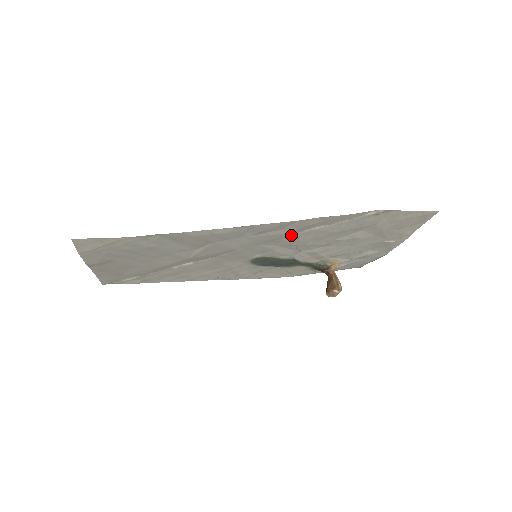
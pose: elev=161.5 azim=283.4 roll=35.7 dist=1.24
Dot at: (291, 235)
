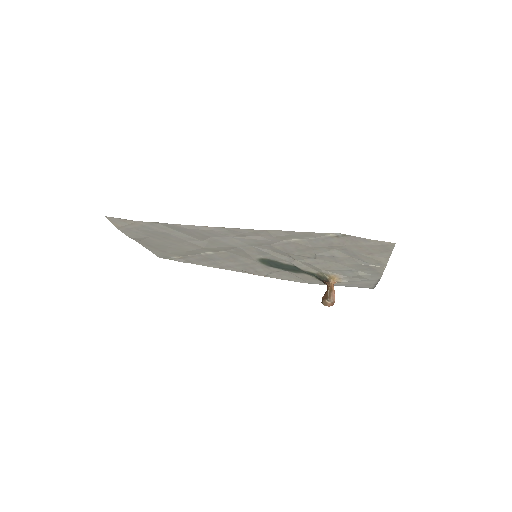
Dot at: (275, 243)
